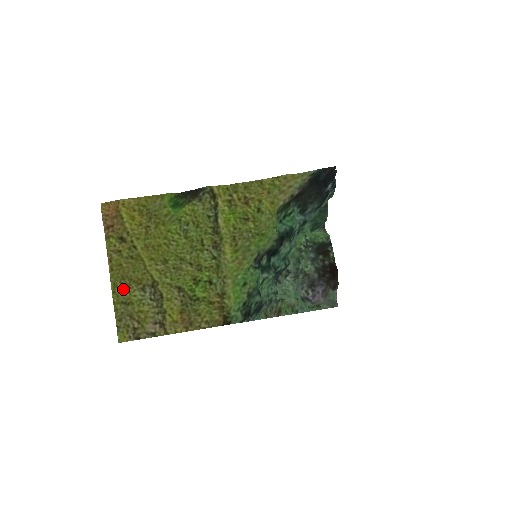
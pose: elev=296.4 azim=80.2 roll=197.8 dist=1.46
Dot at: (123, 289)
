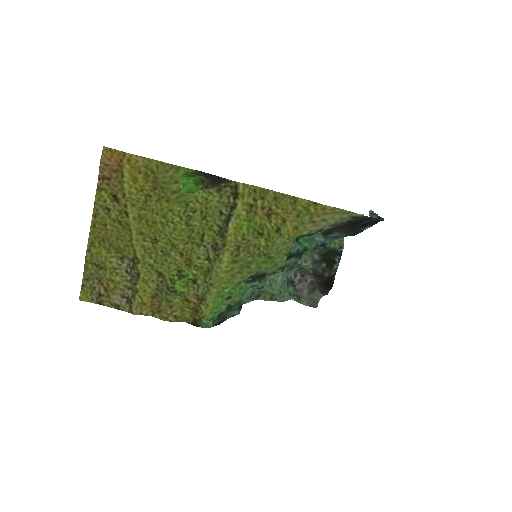
Dot at: (100, 251)
